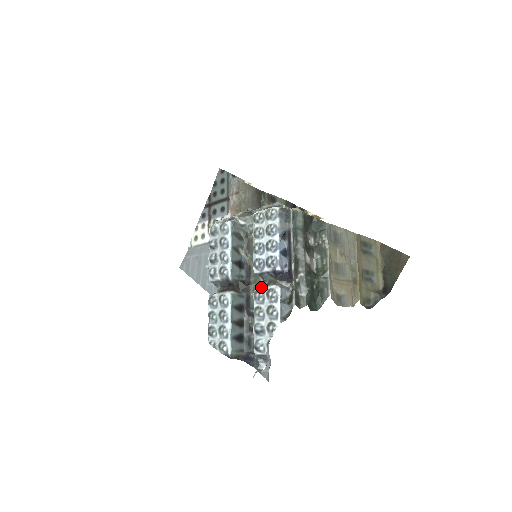
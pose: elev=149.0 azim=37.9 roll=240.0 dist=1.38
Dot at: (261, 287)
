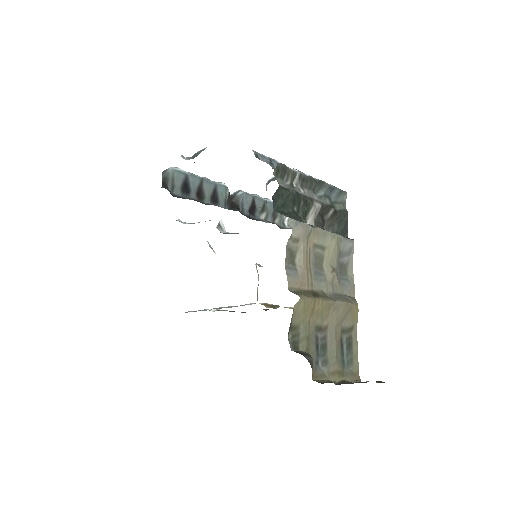
Dot at: occluded
